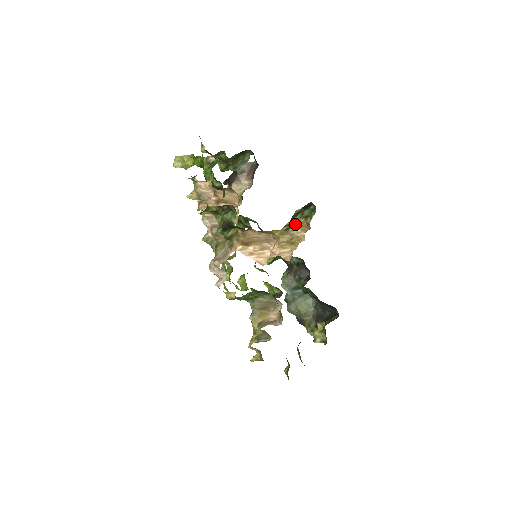
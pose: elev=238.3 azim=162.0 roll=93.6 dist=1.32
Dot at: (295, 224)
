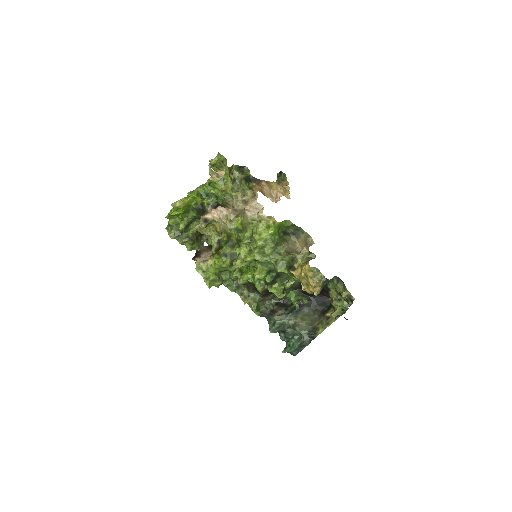
Dot at: (280, 182)
